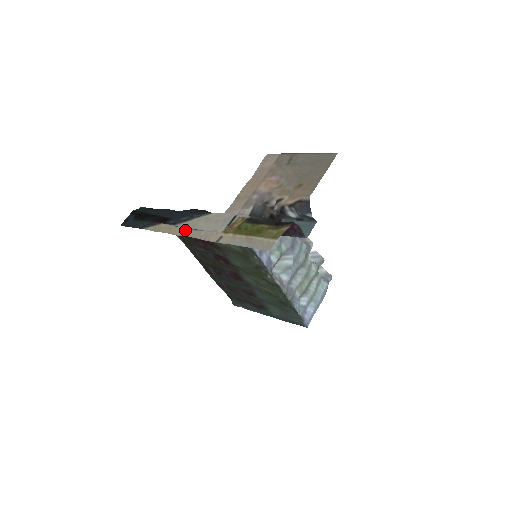
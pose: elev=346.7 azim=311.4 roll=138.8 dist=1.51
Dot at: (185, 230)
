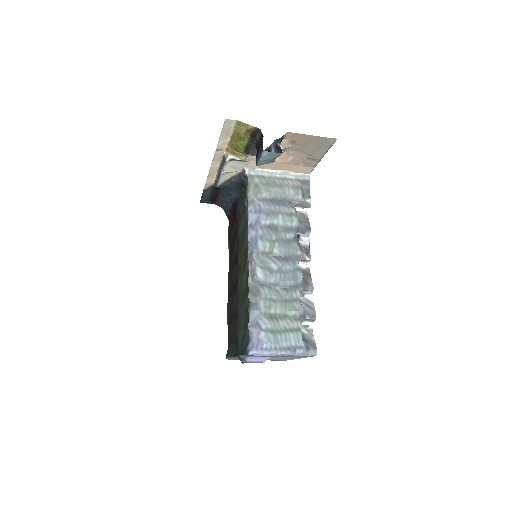
Dot at: (215, 169)
